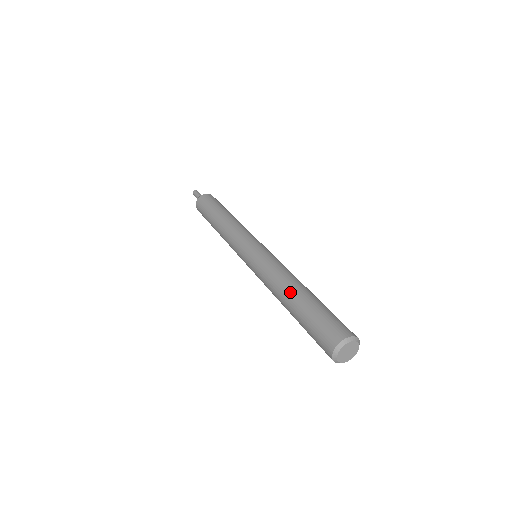
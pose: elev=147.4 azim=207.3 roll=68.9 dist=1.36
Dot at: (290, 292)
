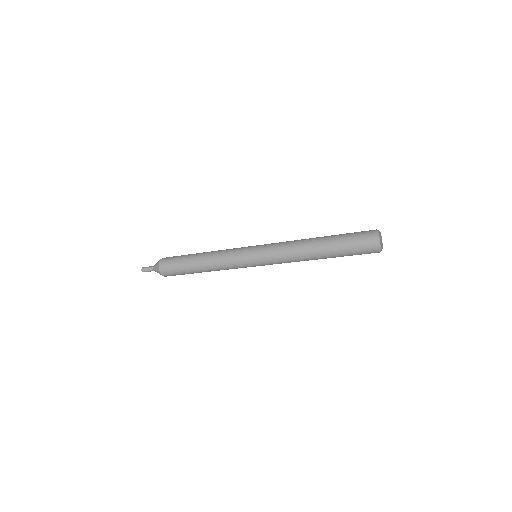
Dot at: occluded
